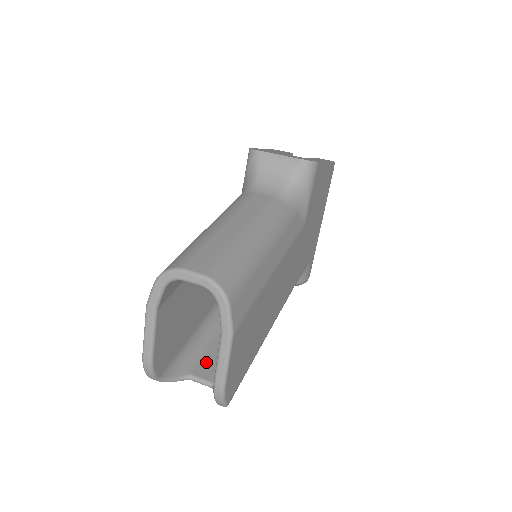
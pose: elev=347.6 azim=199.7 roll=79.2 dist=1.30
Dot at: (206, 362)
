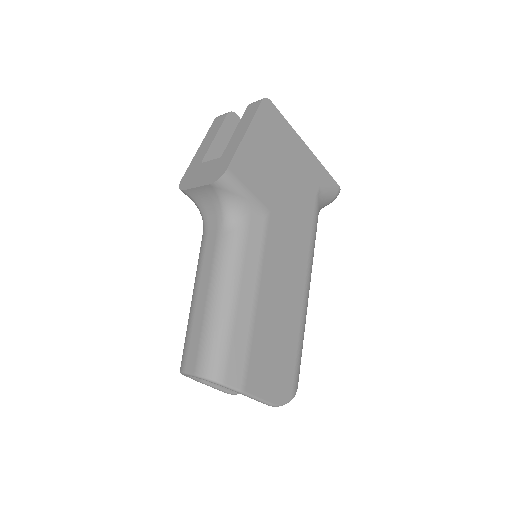
Dot at: occluded
